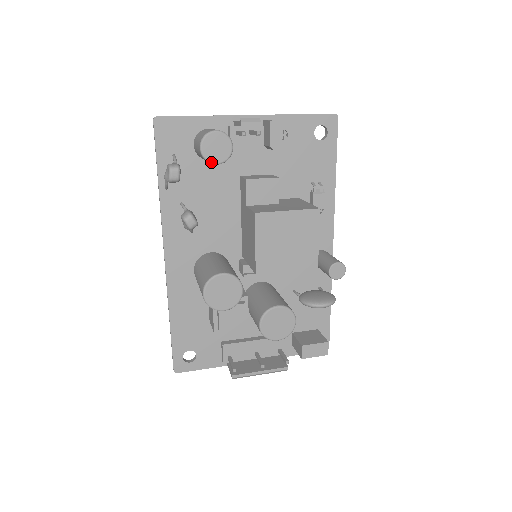
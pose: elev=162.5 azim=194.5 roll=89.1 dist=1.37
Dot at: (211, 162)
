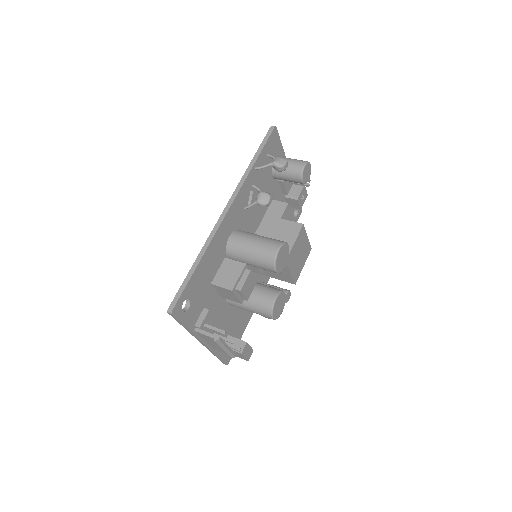
Dot at: (302, 177)
